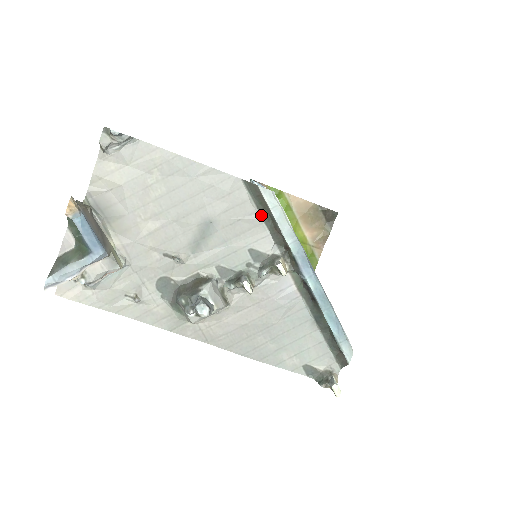
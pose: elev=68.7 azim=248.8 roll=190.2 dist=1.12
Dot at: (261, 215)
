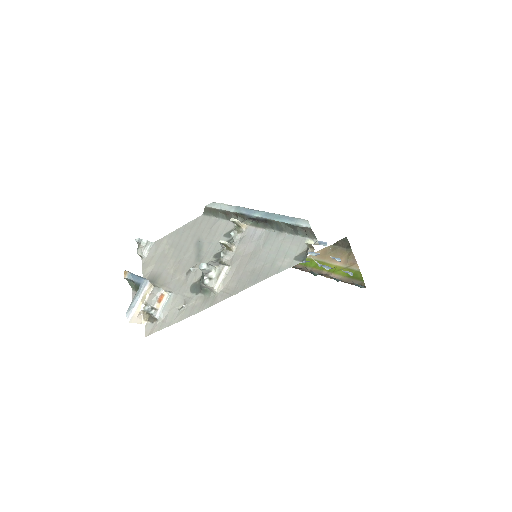
Dot at: (219, 218)
